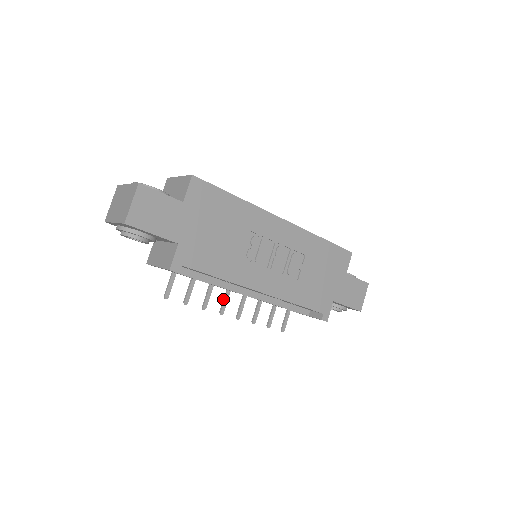
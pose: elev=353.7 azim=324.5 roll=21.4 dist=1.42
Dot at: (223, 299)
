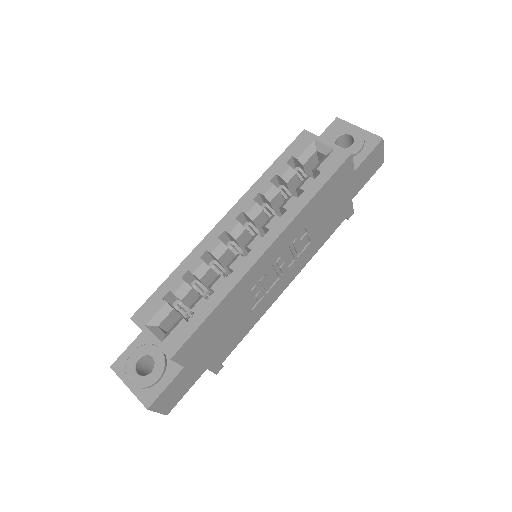
Dot at: occluded
